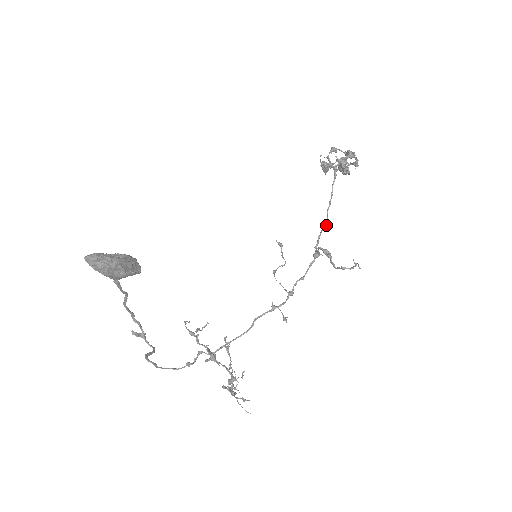
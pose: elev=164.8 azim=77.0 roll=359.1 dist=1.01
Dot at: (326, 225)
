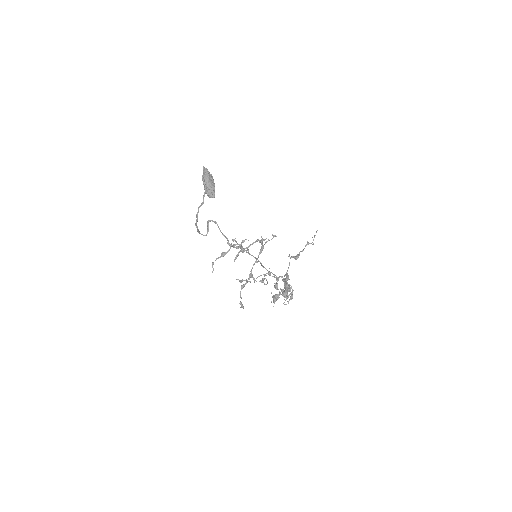
Dot at: occluded
